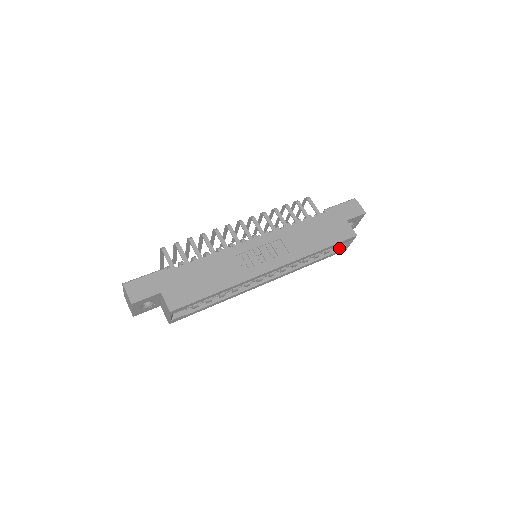
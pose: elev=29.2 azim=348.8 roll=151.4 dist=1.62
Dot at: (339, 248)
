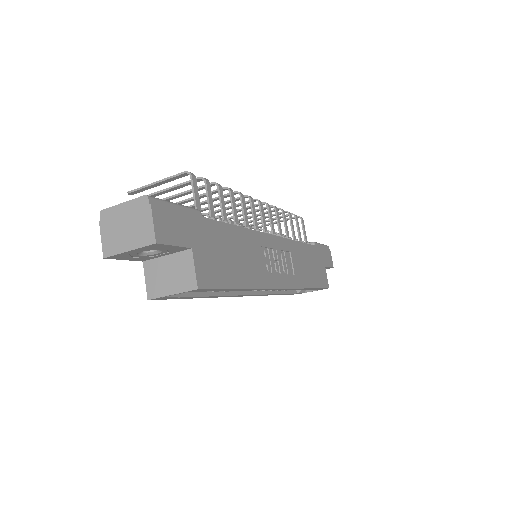
Dot at: (302, 290)
